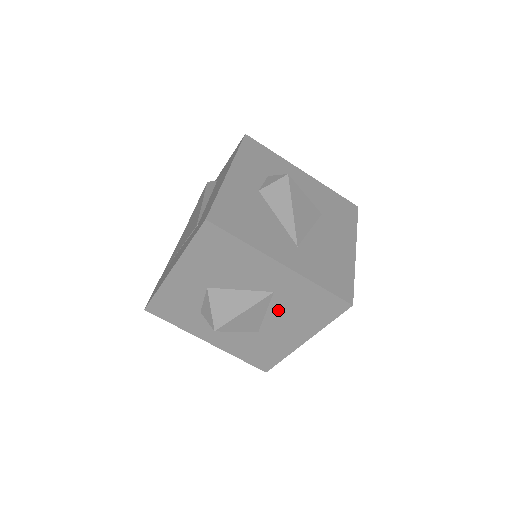
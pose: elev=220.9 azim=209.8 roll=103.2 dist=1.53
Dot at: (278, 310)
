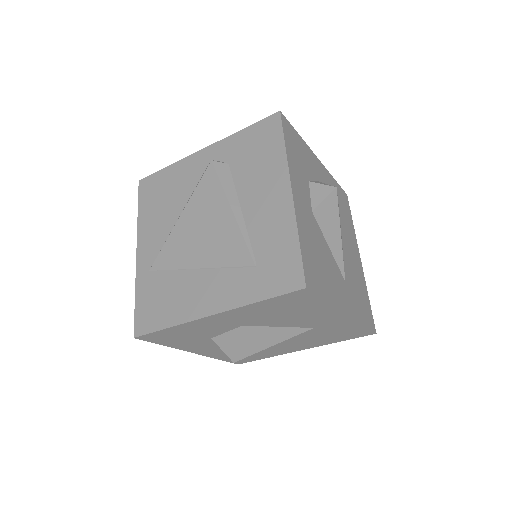
Dot at: (302, 336)
